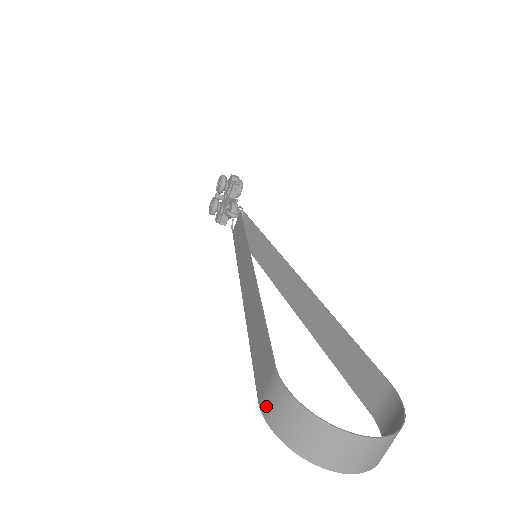
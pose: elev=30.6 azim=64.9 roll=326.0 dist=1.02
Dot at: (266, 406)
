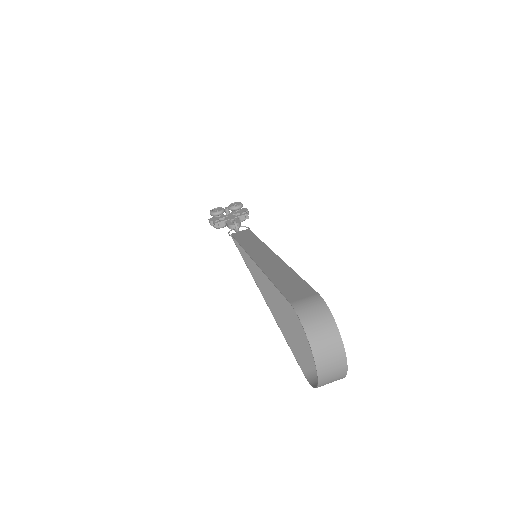
Dot at: (301, 306)
